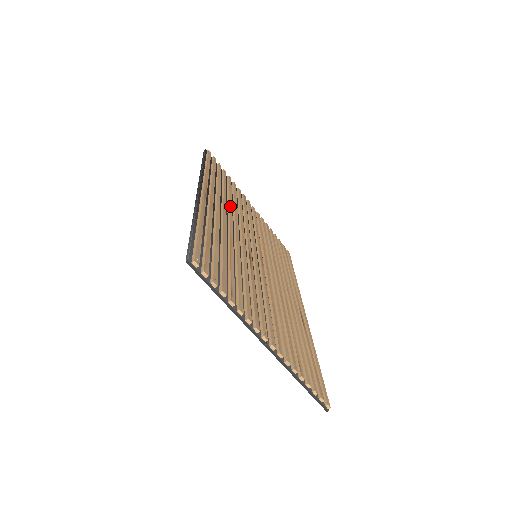
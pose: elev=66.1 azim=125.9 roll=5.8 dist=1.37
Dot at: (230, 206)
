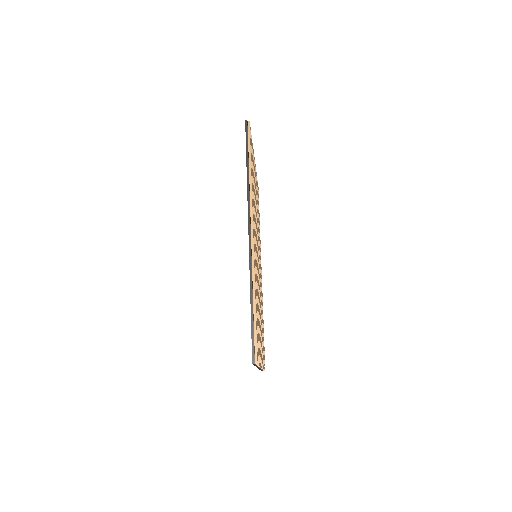
Dot at: occluded
